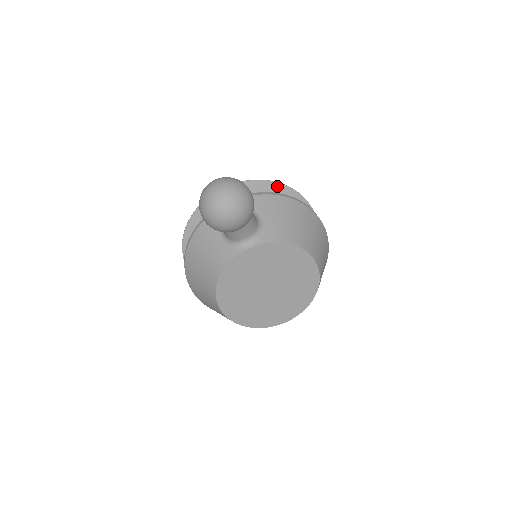
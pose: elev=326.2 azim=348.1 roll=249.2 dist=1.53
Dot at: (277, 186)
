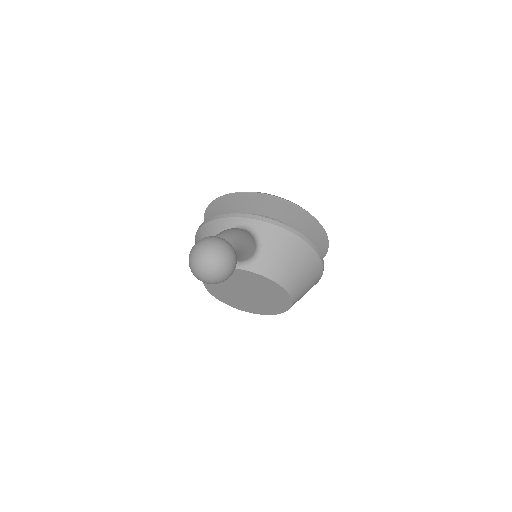
Dot at: (301, 212)
